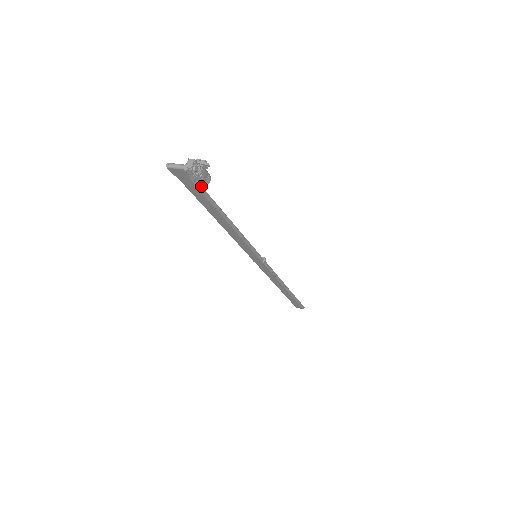
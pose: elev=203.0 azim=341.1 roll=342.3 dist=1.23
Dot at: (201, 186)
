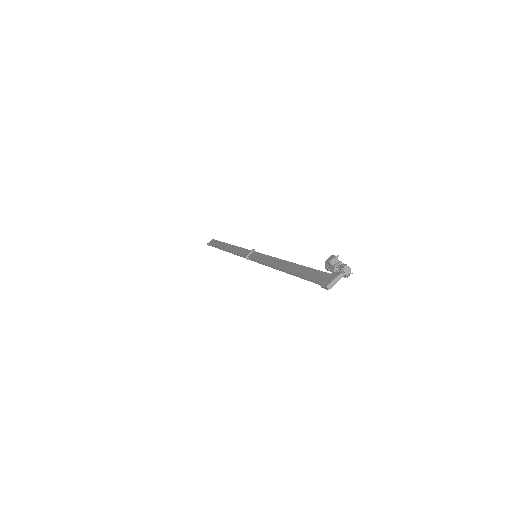
Dot at: (319, 271)
